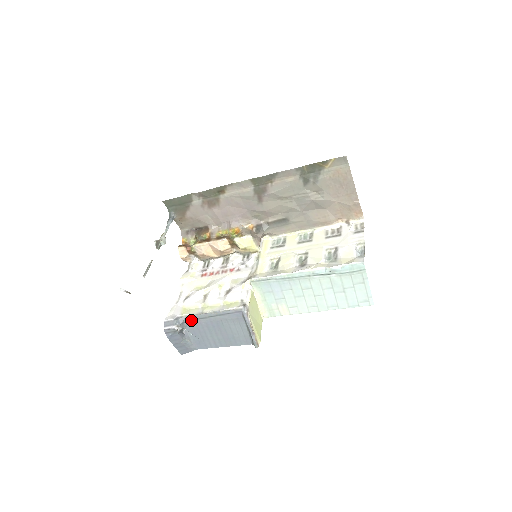
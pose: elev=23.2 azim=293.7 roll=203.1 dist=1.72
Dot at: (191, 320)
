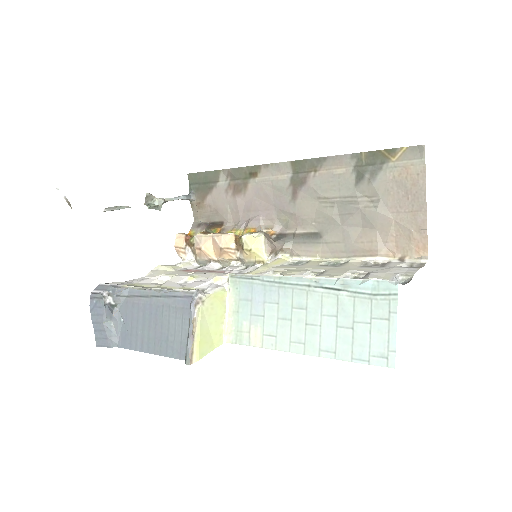
Dot at: (130, 296)
